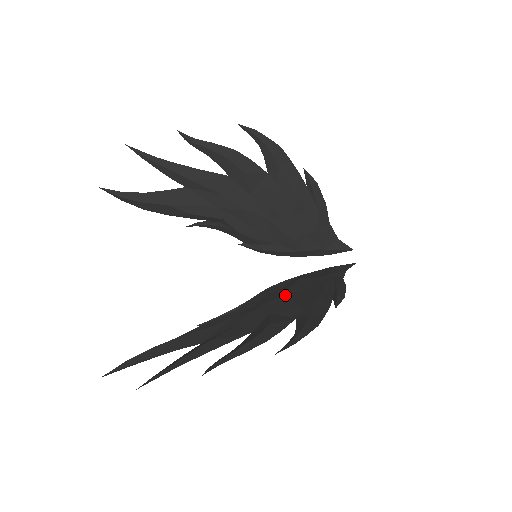
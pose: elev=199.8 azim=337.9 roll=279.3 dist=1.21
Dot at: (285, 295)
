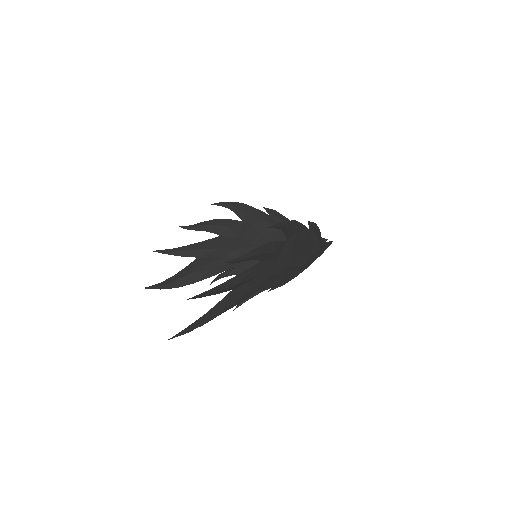
Dot at: occluded
